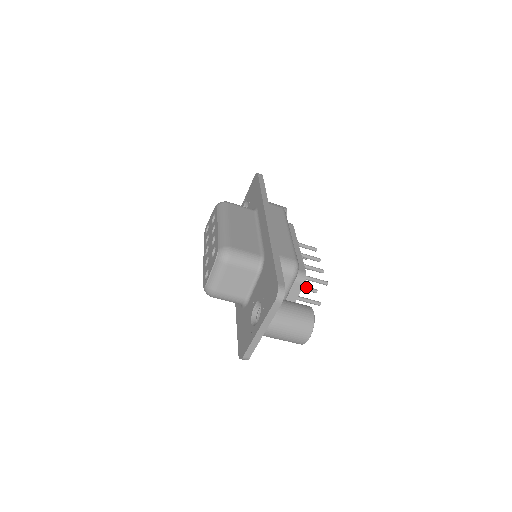
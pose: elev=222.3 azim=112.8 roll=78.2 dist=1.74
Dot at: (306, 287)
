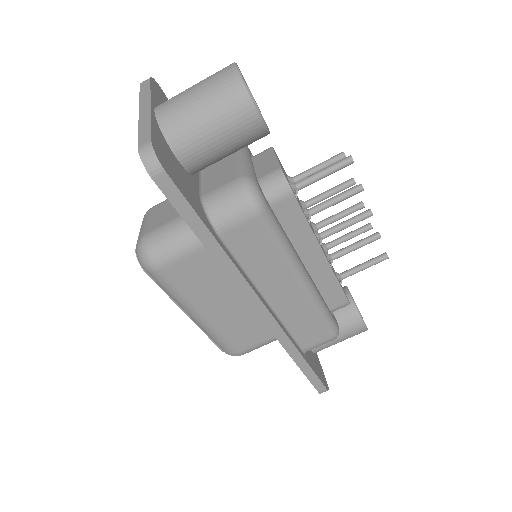
Dot at: (337, 196)
